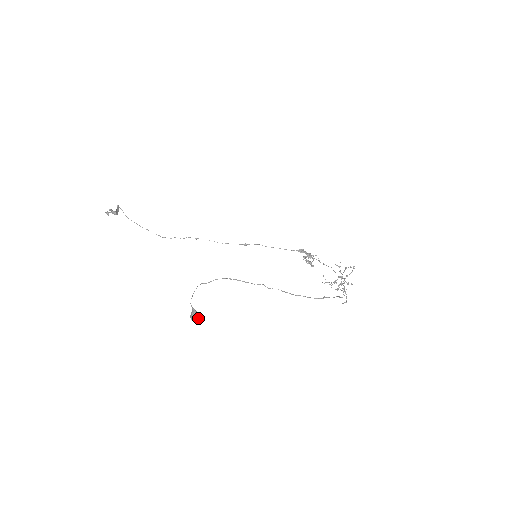
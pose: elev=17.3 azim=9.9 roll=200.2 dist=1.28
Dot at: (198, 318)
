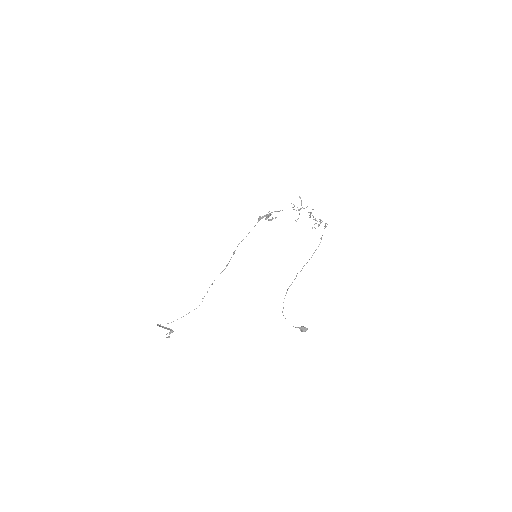
Dot at: (306, 328)
